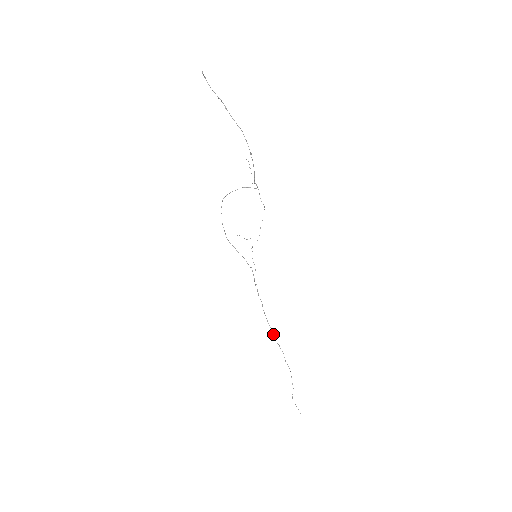
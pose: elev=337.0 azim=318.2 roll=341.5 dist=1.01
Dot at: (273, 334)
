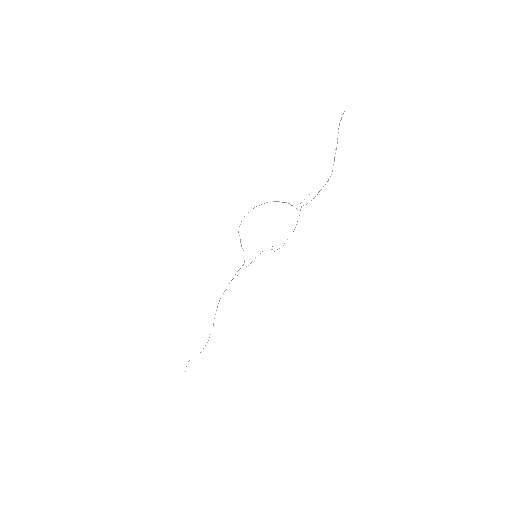
Dot at: occluded
